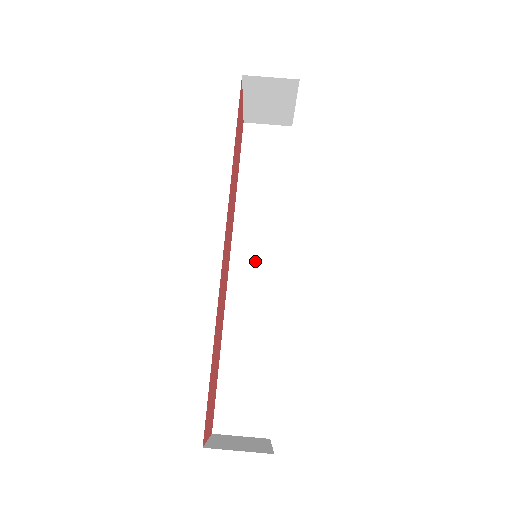
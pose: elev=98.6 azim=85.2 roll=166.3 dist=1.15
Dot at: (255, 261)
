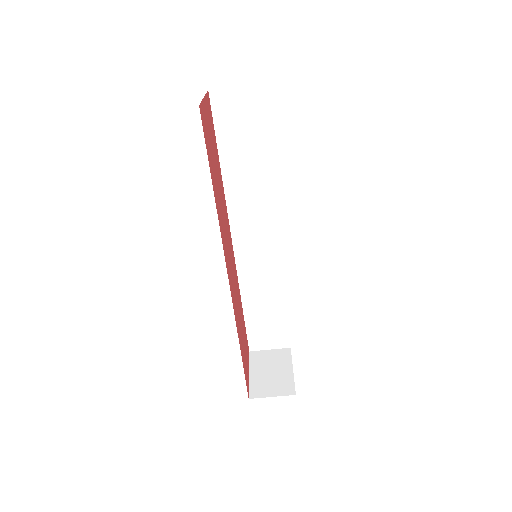
Dot at: (254, 235)
